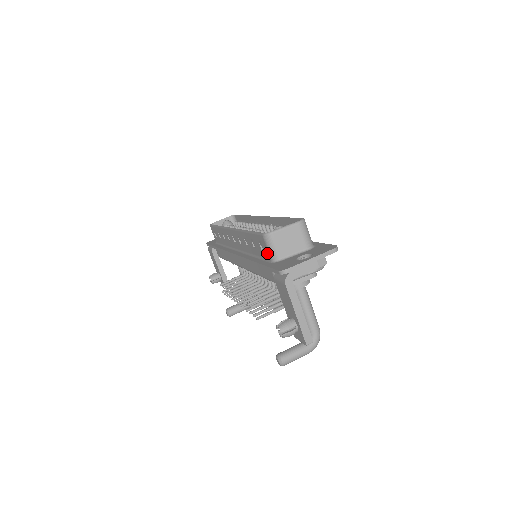
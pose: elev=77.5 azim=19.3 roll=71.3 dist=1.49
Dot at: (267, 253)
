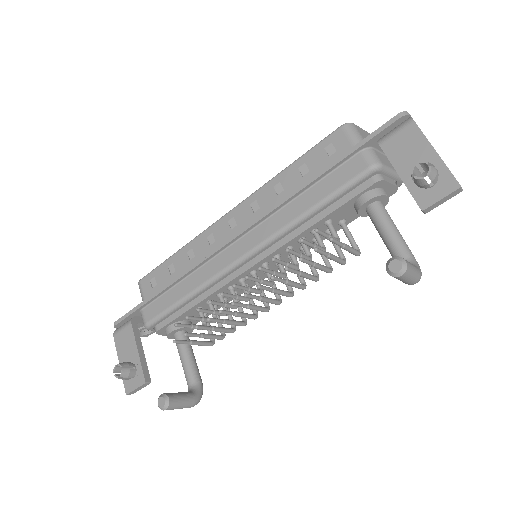
Dot at: (346, 146)
